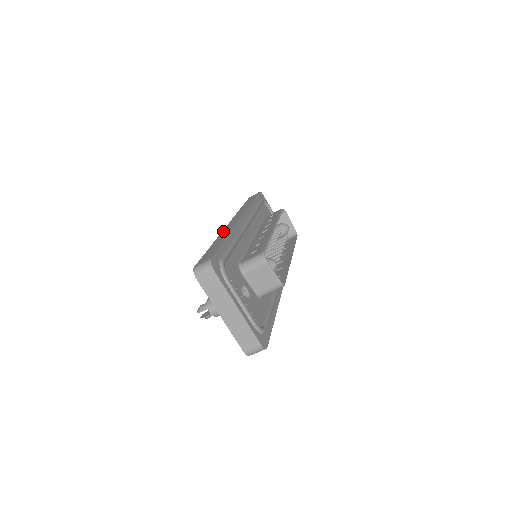
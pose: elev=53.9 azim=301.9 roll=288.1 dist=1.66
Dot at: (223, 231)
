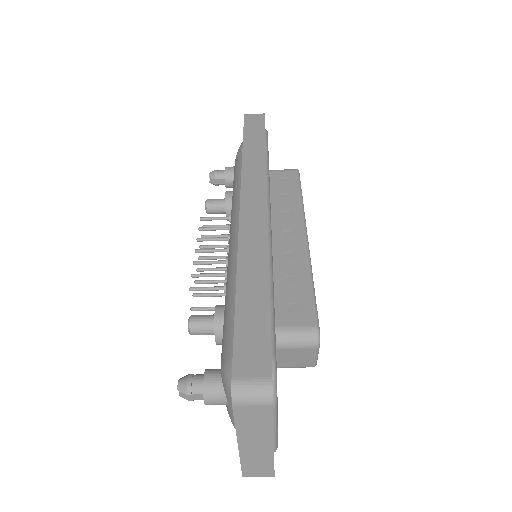
Dot at: (243, 234)
